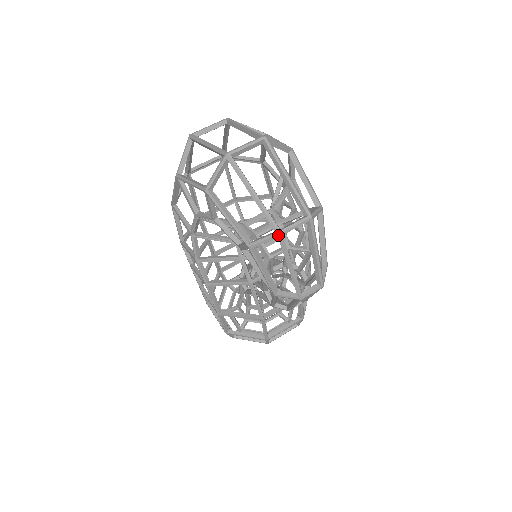
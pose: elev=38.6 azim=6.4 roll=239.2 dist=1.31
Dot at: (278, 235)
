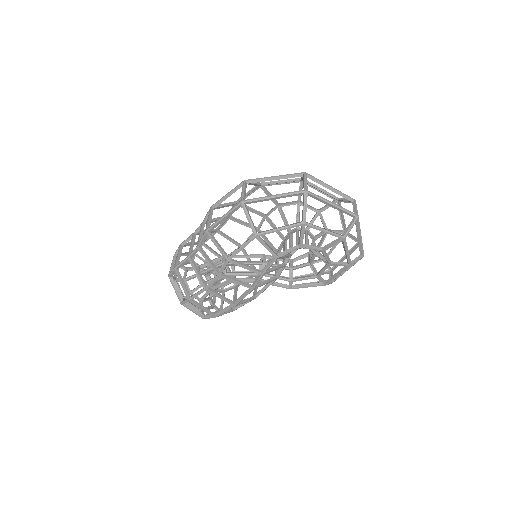
Dot at: occluded
